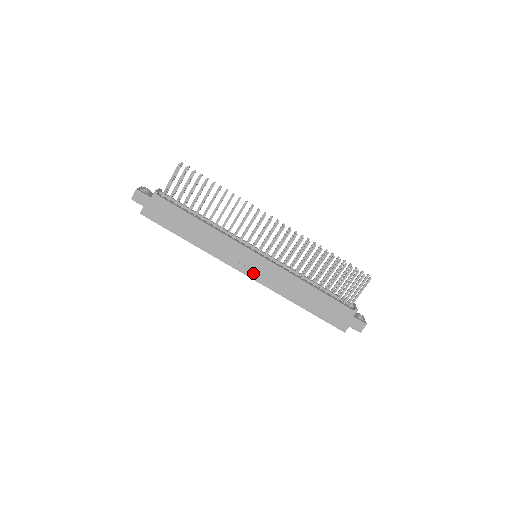
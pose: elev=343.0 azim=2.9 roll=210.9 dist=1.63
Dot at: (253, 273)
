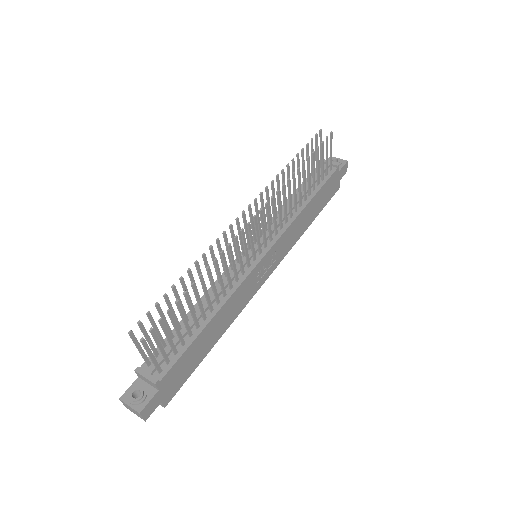
Dot at: (271, 268)
